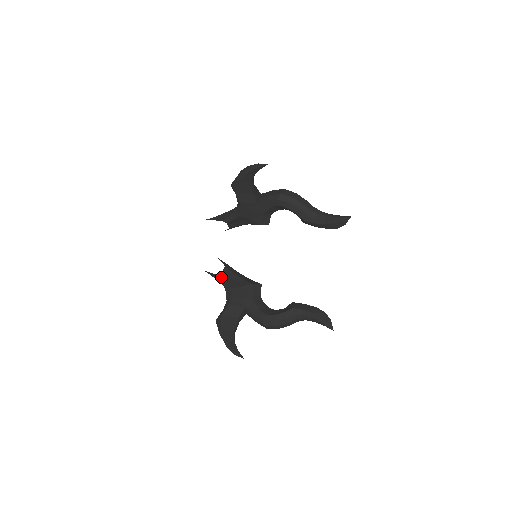
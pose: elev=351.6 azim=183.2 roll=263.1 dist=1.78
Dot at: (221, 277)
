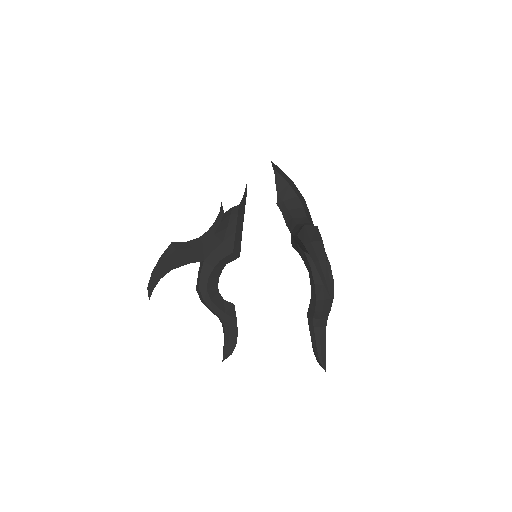
Dot at: (222, 214)
